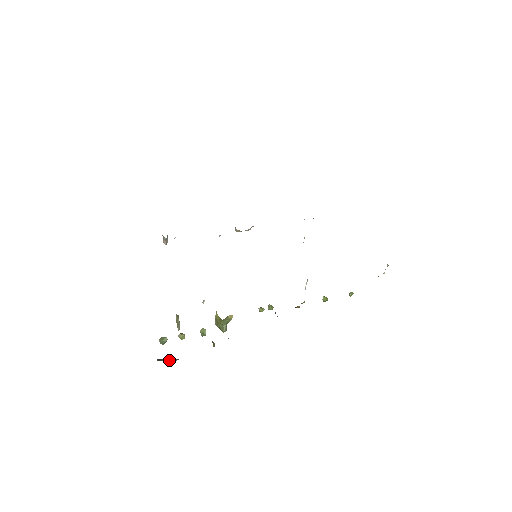
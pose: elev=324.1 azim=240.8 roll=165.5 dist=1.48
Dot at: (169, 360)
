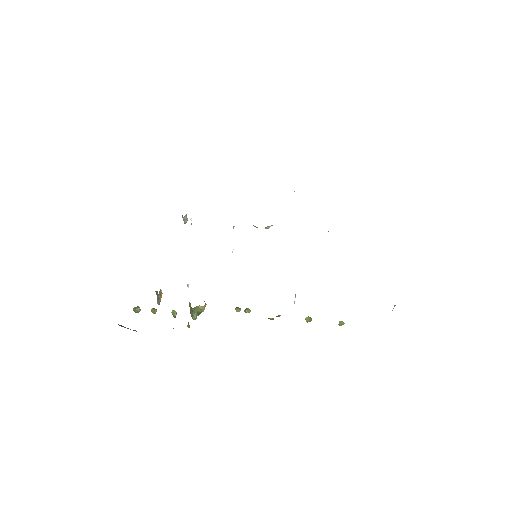
Dot at: occluded
